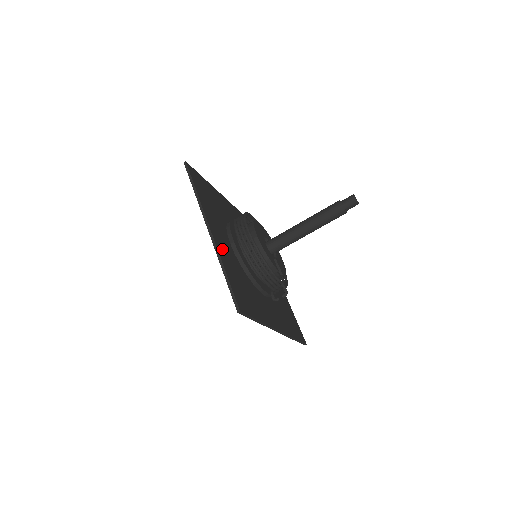
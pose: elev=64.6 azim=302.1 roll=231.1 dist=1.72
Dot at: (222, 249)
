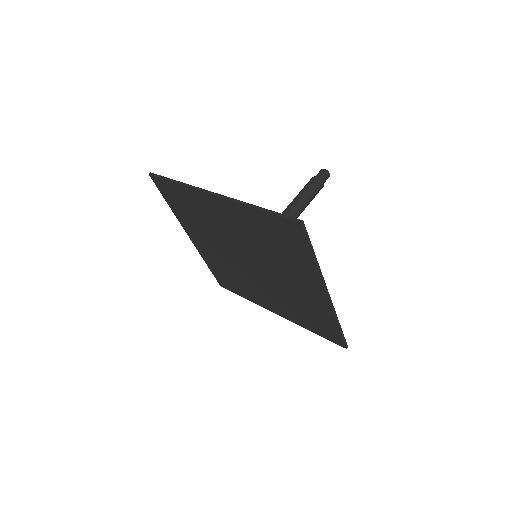
Dot at: occluded
